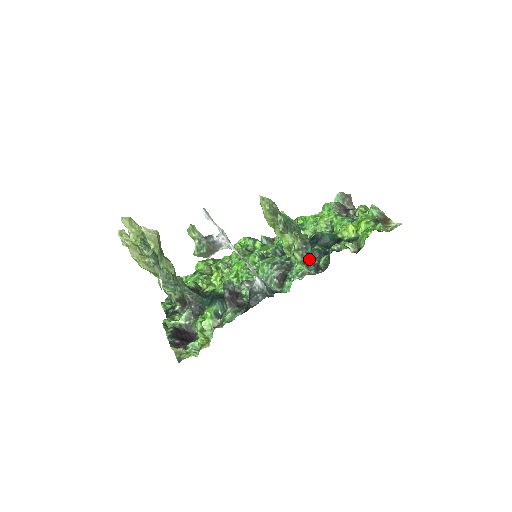
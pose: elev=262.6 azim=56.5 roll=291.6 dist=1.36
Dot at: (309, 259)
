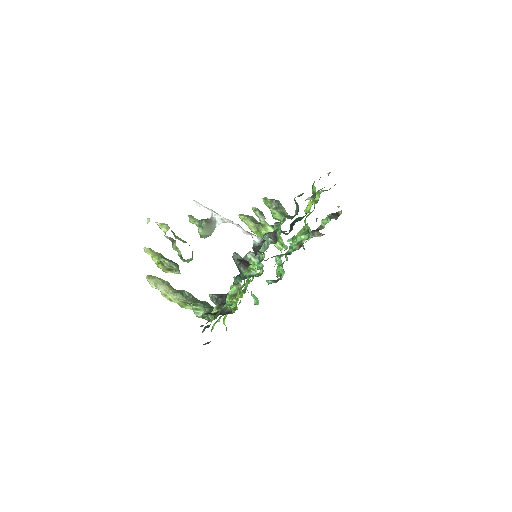
Dot at: (283, 210)
